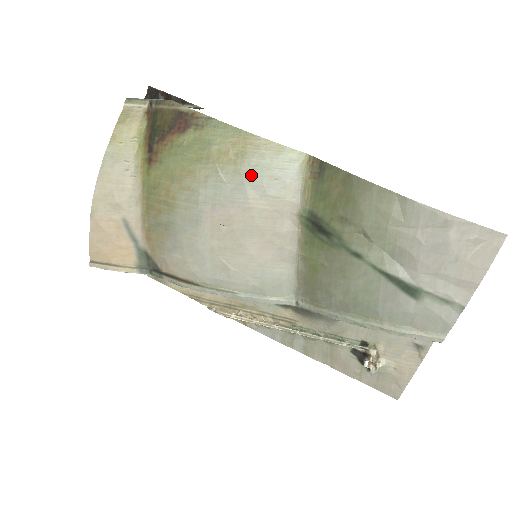
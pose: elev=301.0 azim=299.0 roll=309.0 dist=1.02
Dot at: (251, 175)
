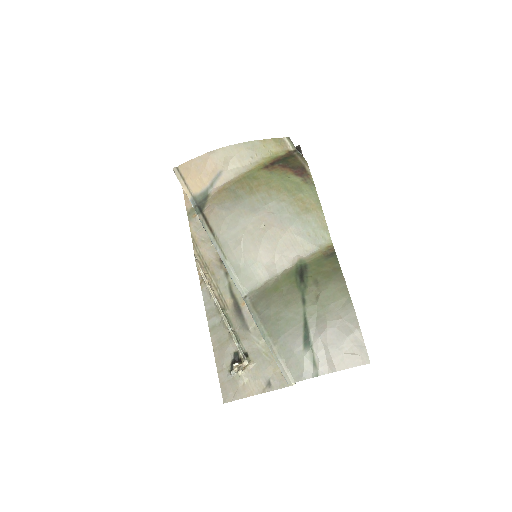
Dot at: (302, 222)
